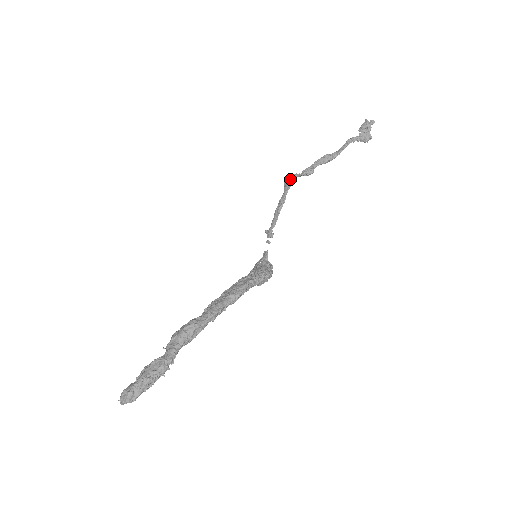
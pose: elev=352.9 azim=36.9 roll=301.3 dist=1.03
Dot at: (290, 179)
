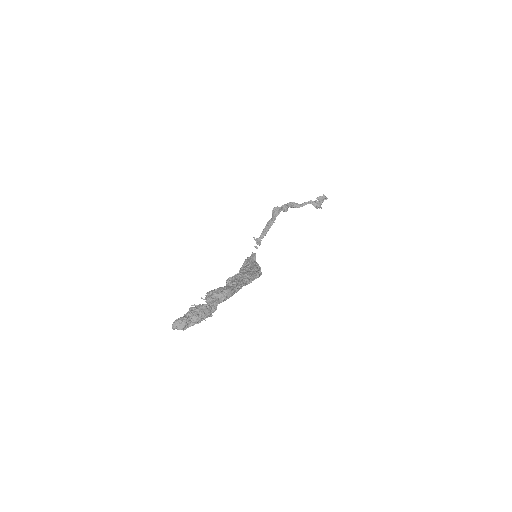
Dot at: (279, 210)
